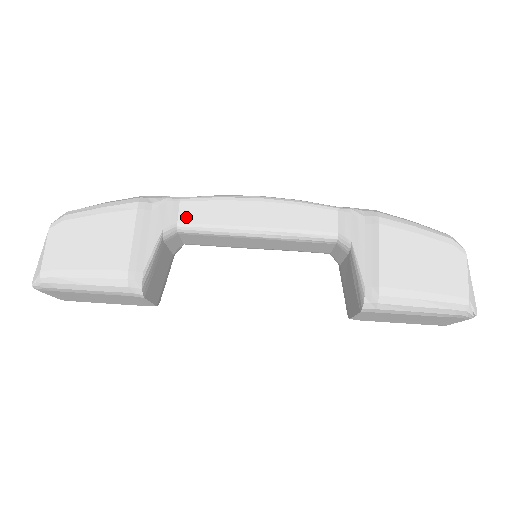
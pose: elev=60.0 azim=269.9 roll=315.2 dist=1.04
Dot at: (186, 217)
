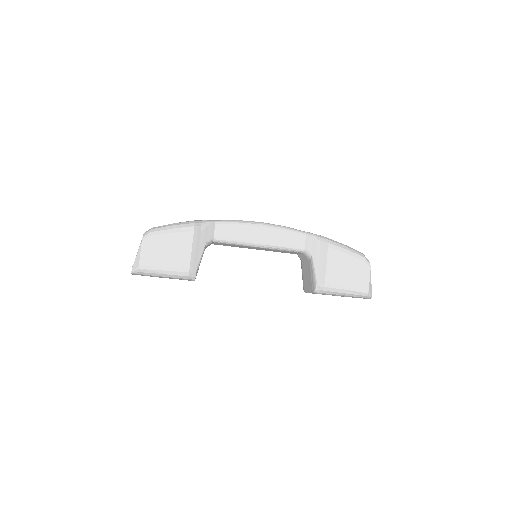
Dot at: (219, 234)
